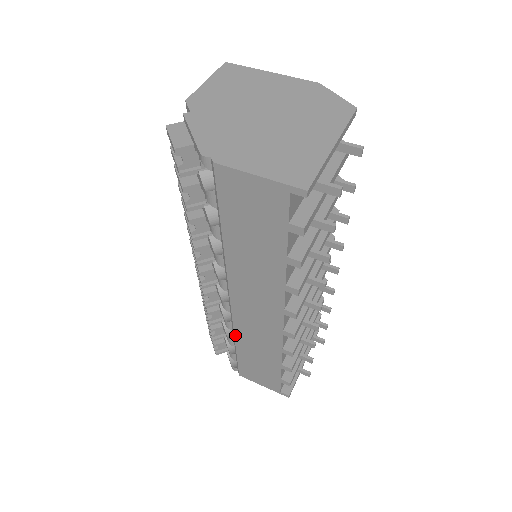
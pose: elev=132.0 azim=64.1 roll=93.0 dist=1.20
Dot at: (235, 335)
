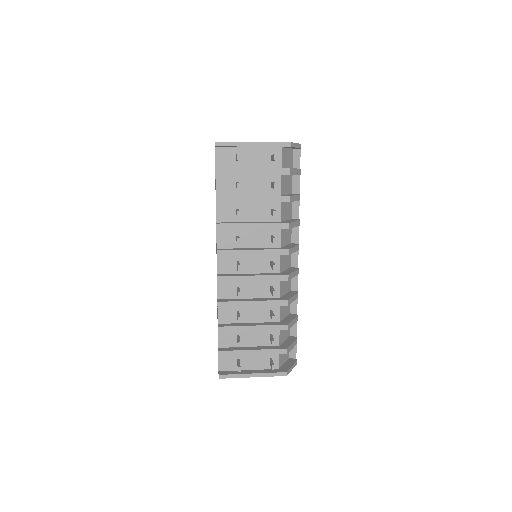
Dot at: occluded
